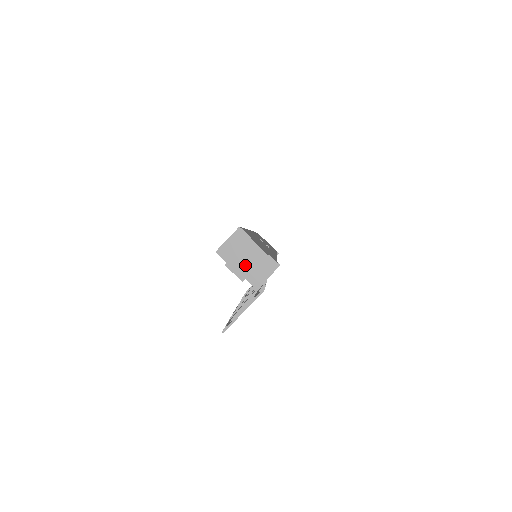
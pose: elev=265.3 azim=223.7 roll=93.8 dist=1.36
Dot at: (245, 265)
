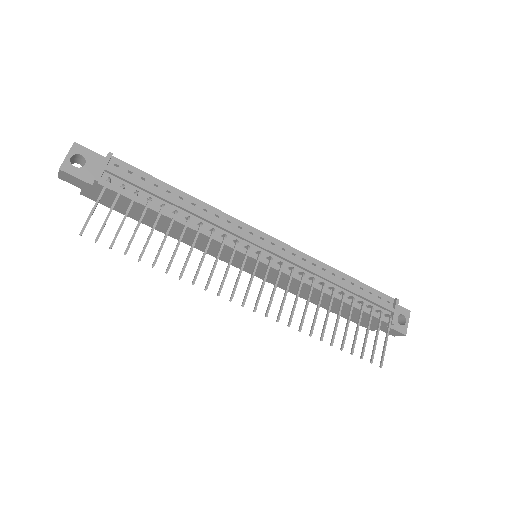
Dot at: (64, 162)
